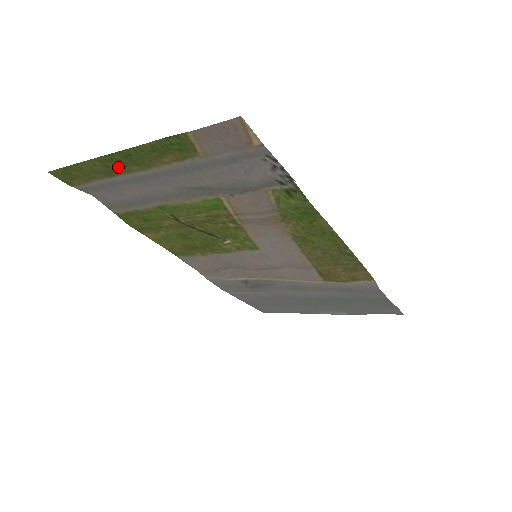
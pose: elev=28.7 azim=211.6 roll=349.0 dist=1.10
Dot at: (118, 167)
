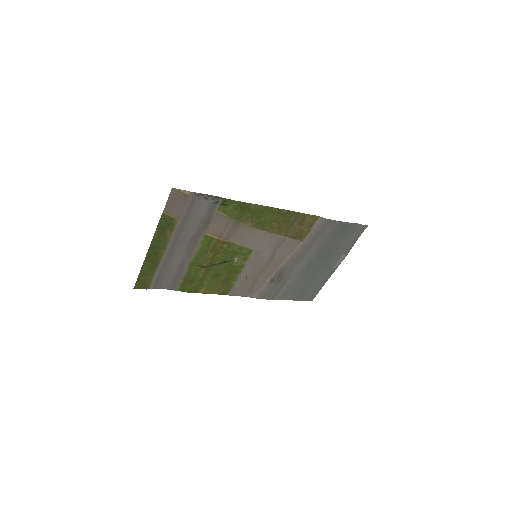
Dot at: (156, 257)
